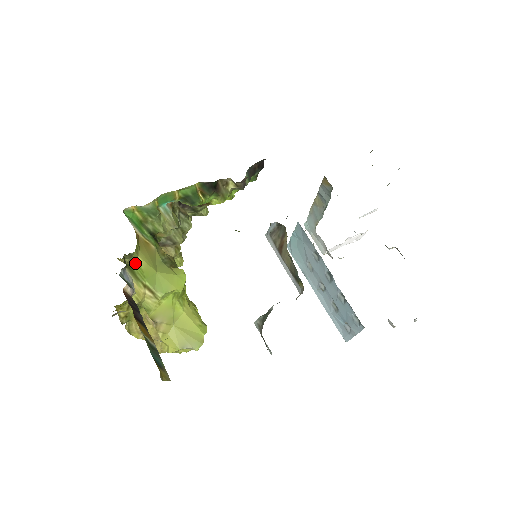
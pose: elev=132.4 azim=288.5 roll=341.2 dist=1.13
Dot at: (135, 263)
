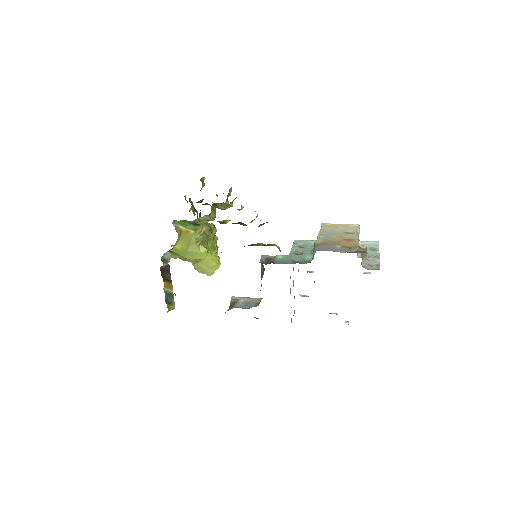
Dot at: (174, 249)
